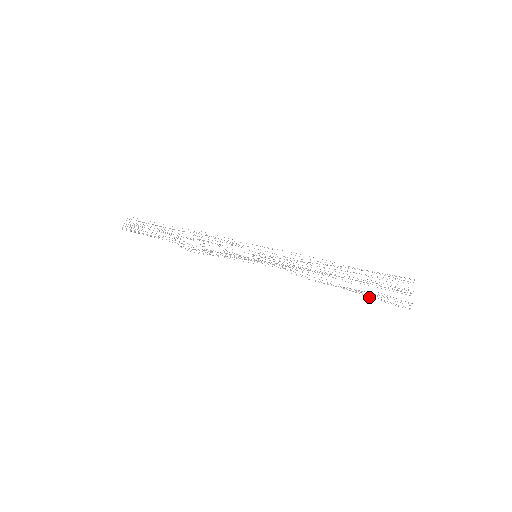
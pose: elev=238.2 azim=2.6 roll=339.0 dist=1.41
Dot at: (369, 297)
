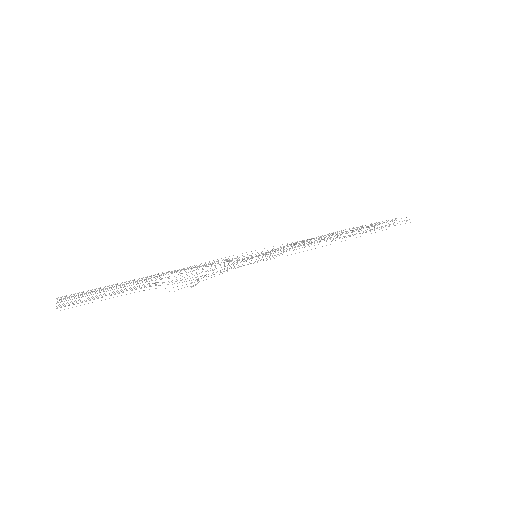
Dot at: (381, 227)
